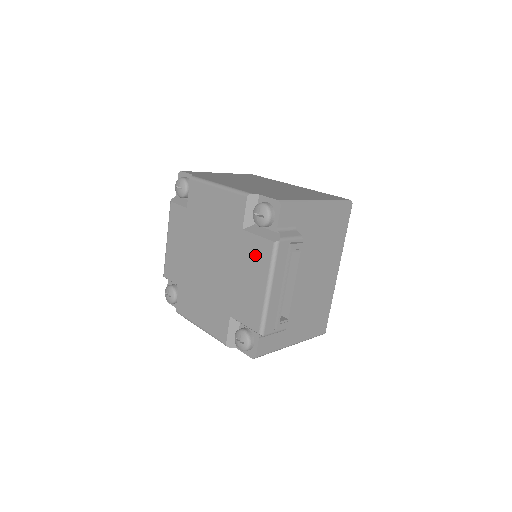
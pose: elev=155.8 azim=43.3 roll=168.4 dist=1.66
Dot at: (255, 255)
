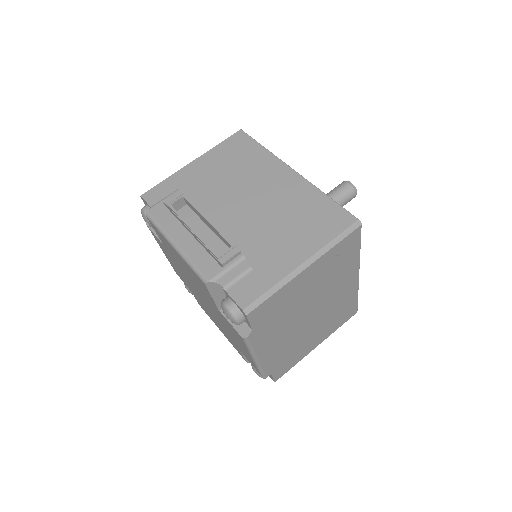
Dot at: (165, 243)
